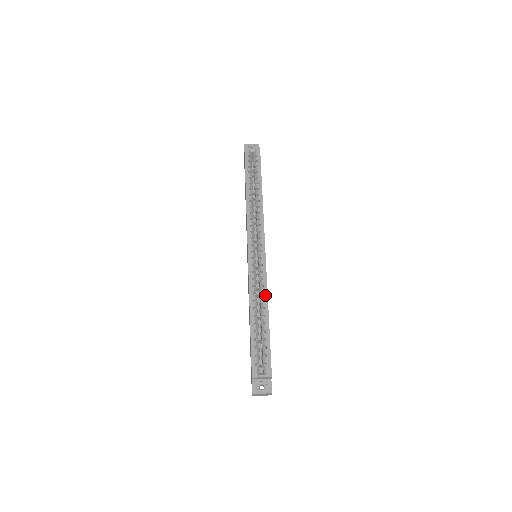
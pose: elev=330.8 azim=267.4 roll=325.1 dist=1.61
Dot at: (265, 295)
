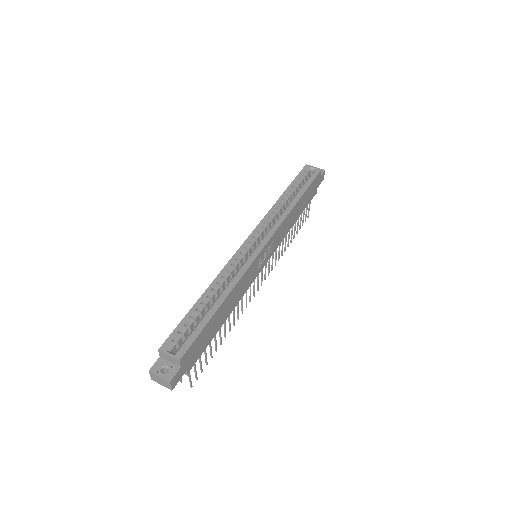
Dot at: (233, 283)
